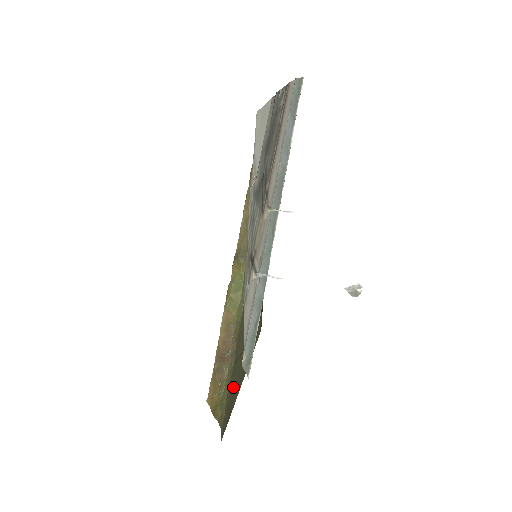
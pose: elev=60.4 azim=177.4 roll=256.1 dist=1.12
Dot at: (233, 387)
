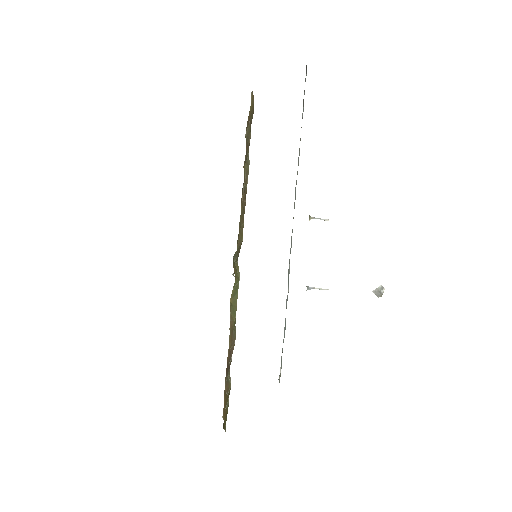
Dot at: occluded
